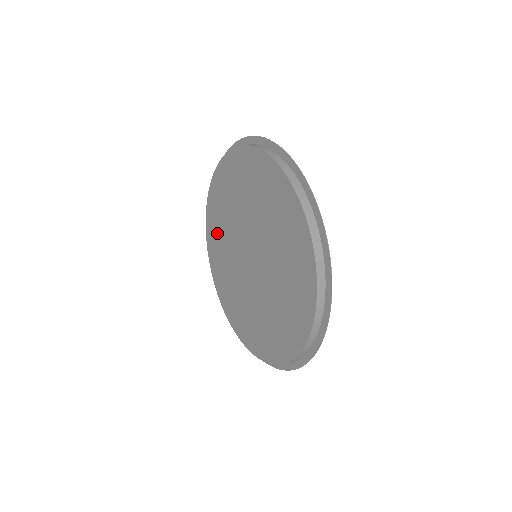
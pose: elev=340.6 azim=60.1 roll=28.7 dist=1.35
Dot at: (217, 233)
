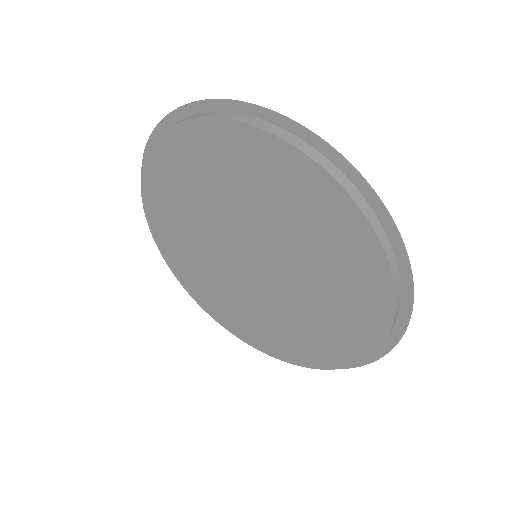
Dot at: (173, 197)
